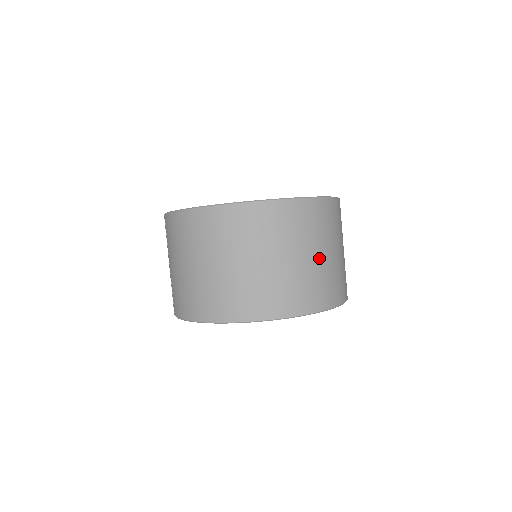
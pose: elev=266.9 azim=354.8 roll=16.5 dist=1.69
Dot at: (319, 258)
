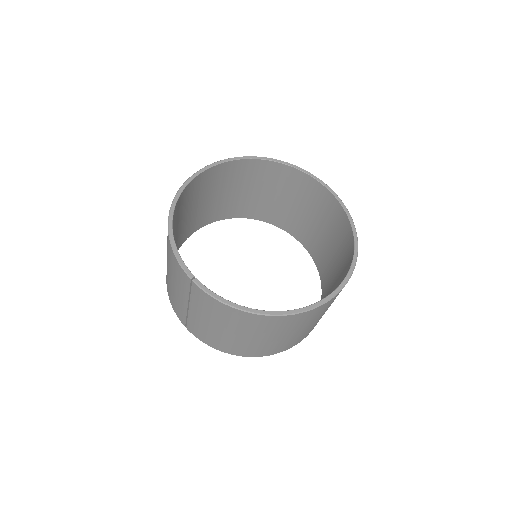
Dot at: occluded
